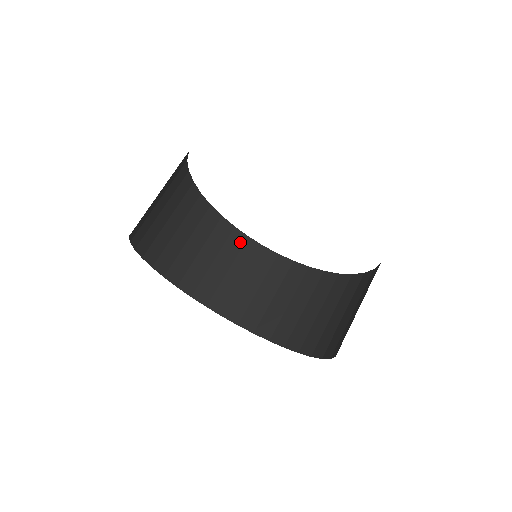
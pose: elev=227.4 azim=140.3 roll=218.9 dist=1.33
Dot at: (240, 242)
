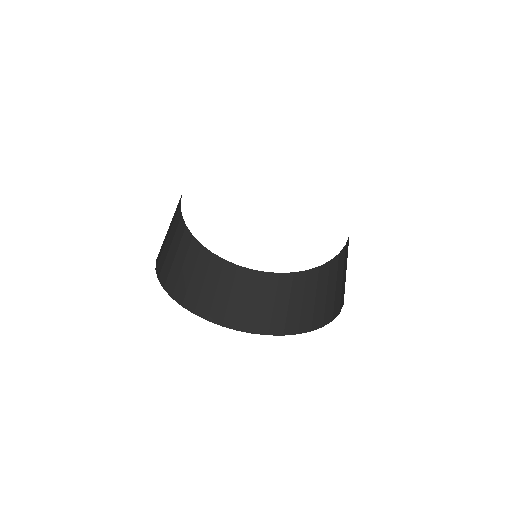
Dot at: (179, 219)
